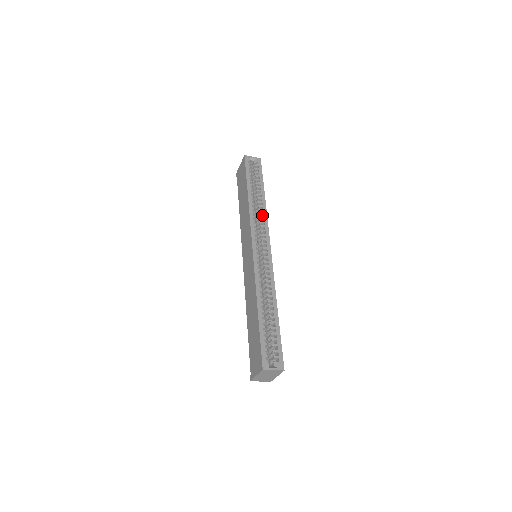
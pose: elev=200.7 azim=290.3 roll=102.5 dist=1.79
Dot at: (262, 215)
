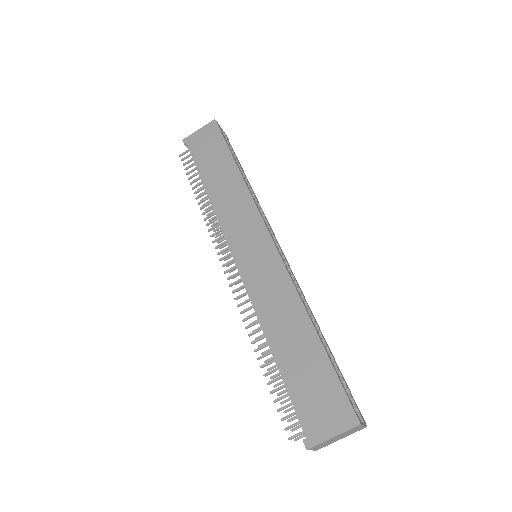
Dot at: (256, 203)
